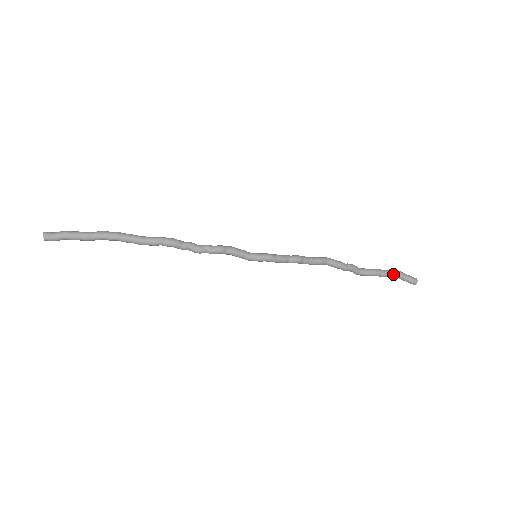
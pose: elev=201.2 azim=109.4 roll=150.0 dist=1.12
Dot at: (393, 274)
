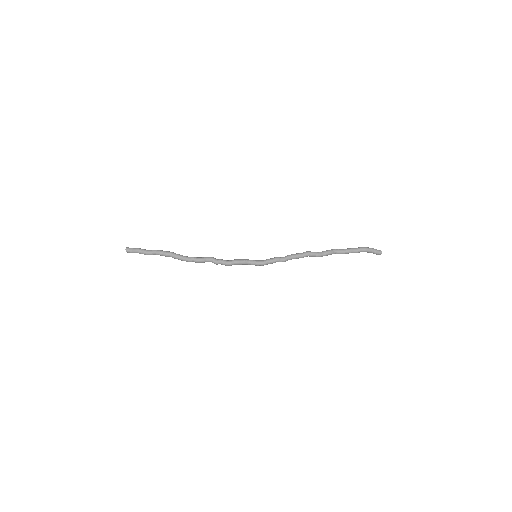
Dot at: occluded
